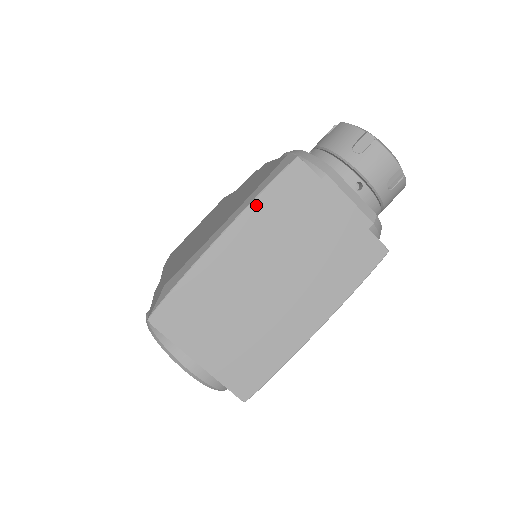
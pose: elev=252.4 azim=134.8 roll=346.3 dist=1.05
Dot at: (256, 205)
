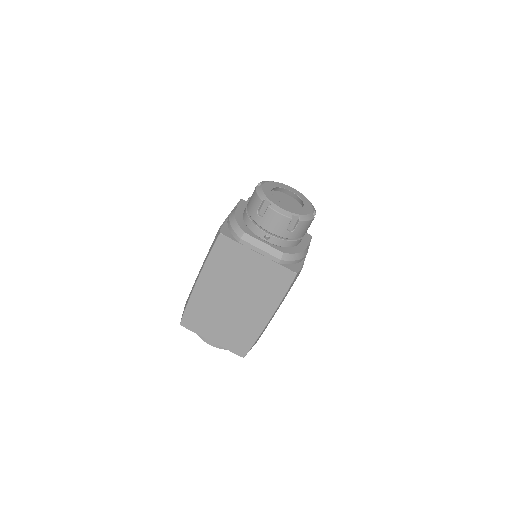
Dot at: (208, 263)
